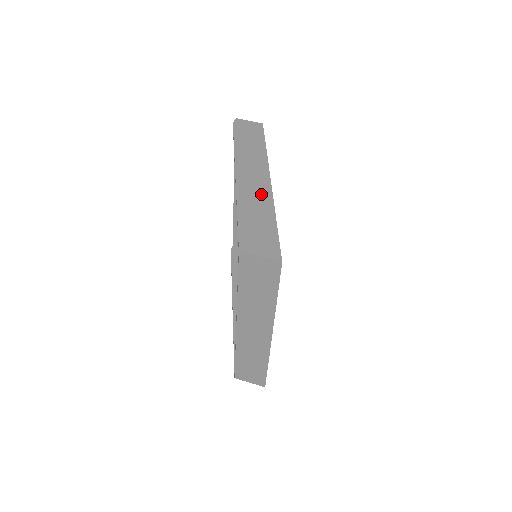
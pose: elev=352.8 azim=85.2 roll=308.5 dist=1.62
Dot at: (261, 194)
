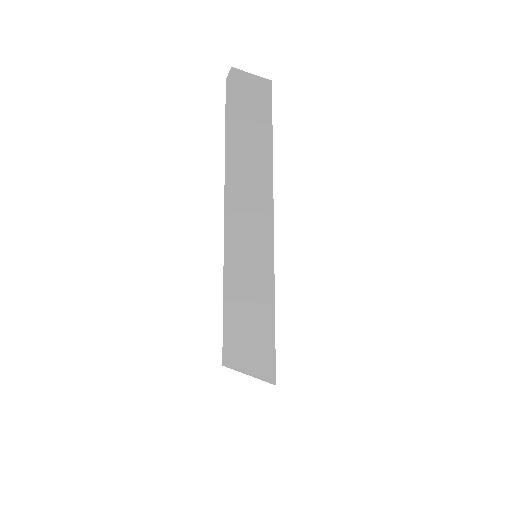
Dot at: (258, 251)
